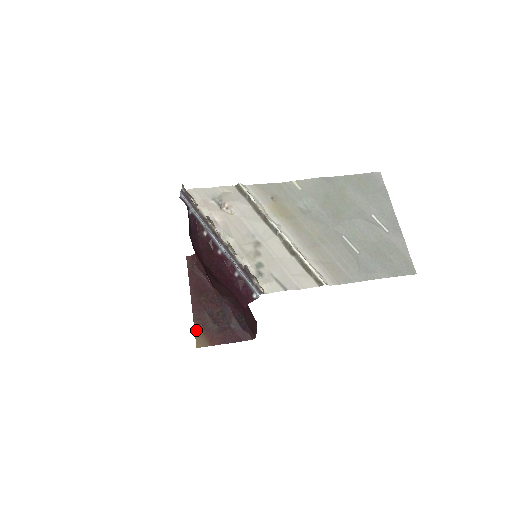
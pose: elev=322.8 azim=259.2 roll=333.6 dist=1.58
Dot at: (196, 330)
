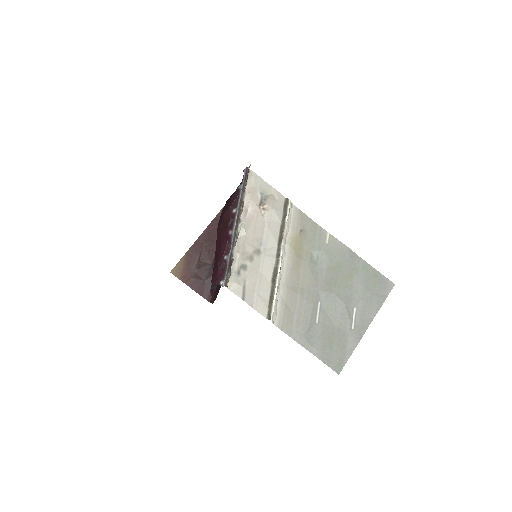
Dot at: (181, 260)
